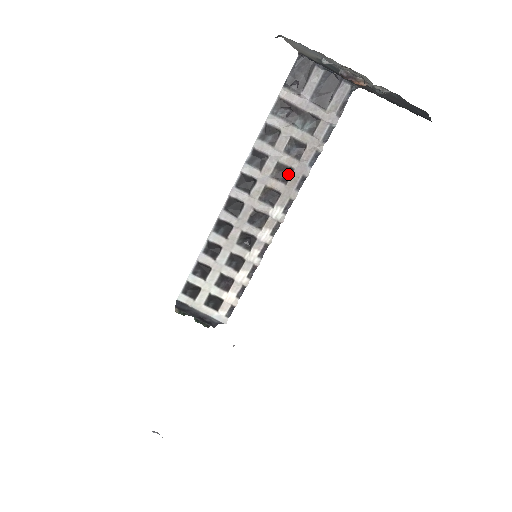
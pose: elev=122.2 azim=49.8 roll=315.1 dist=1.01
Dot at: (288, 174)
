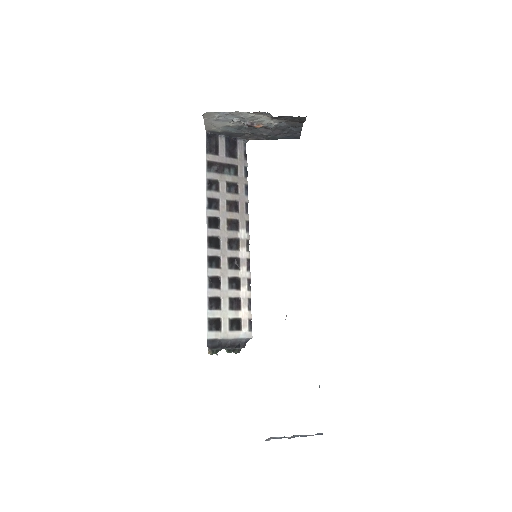
Dot at: (236, 206)
